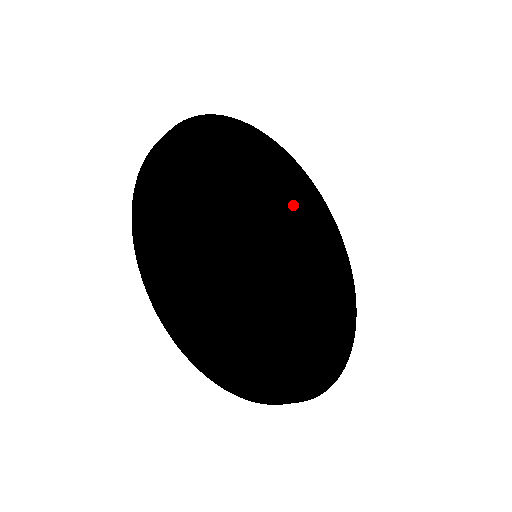
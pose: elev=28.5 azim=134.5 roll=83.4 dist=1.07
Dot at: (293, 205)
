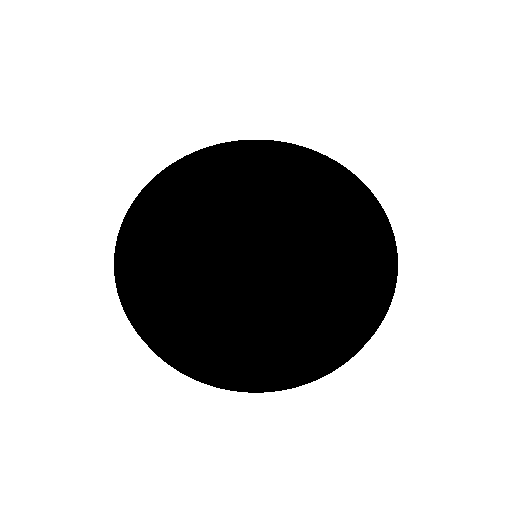
Dot at: (267, 190)
